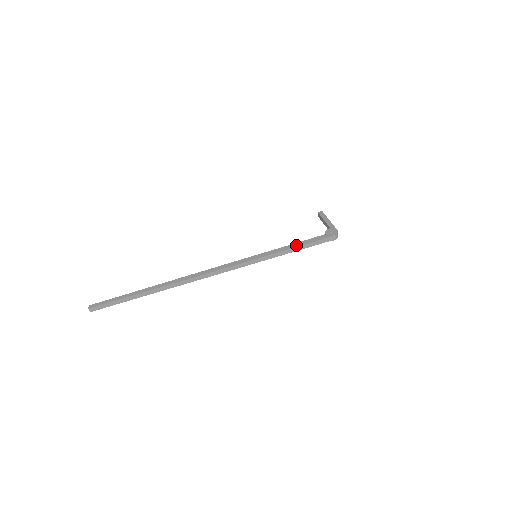
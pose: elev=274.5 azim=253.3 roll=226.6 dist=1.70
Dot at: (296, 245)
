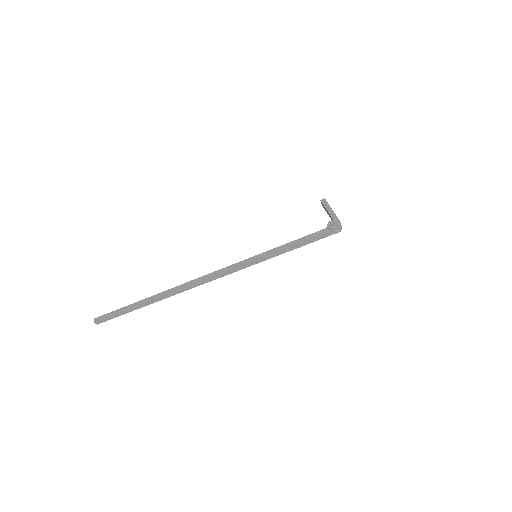
Dot at: (297, 242)
